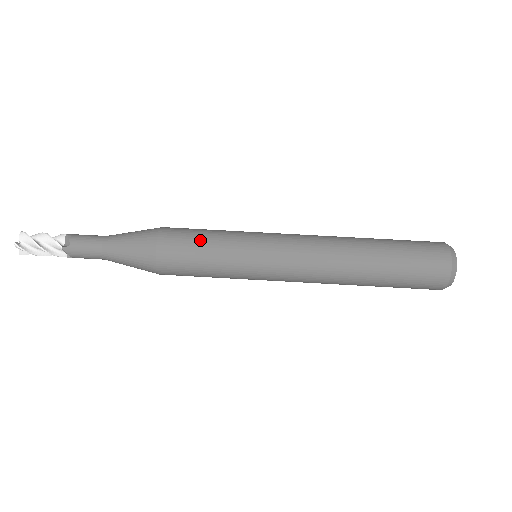
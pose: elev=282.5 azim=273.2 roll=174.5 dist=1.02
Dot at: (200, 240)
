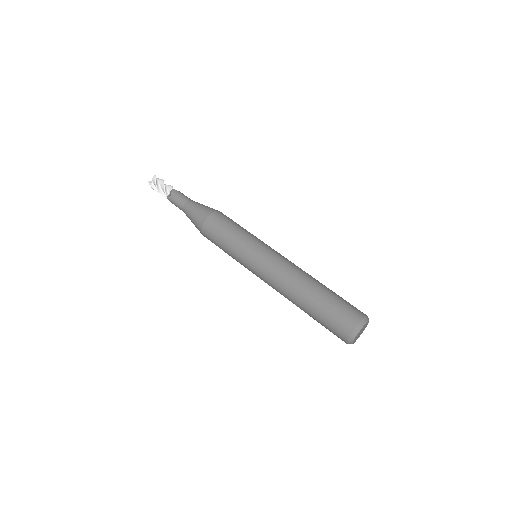
Dot at: (225, 233)
